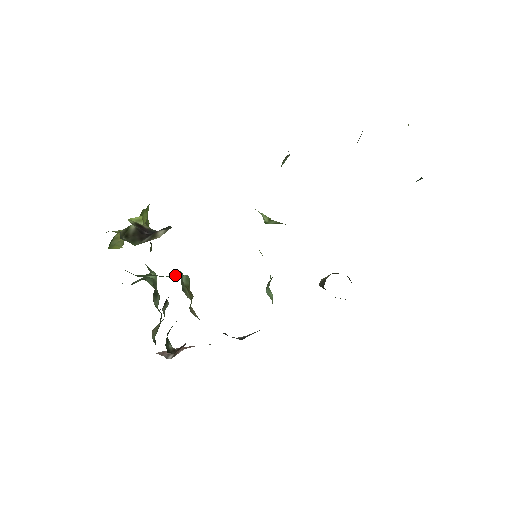
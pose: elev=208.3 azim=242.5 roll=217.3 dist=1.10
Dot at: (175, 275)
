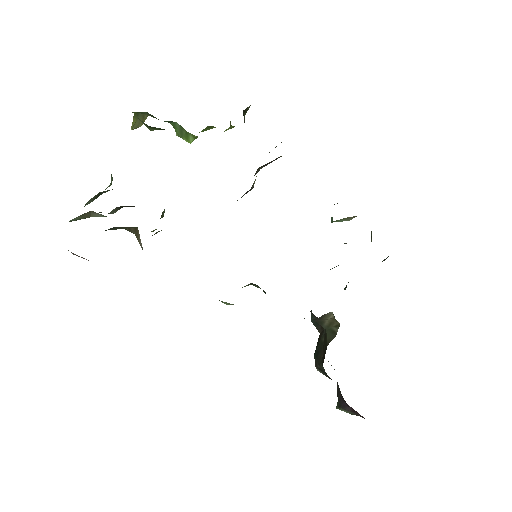
Dot at: occluded
